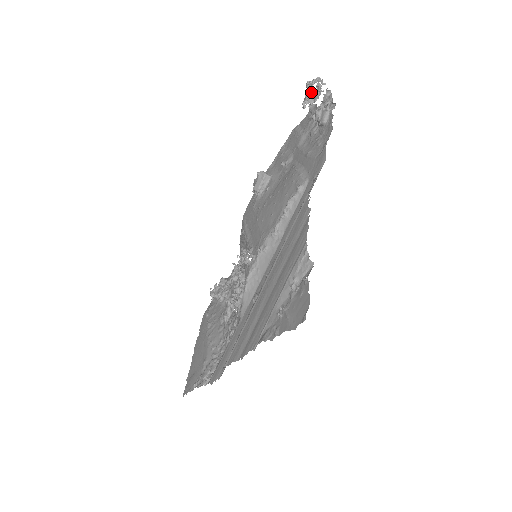
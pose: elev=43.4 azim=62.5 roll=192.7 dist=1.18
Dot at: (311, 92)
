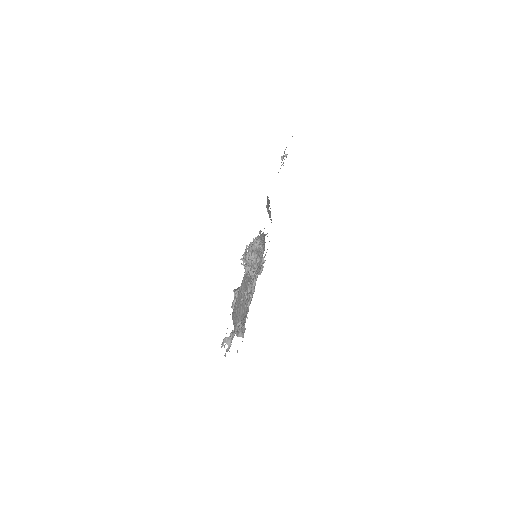
Dot at: occluded
